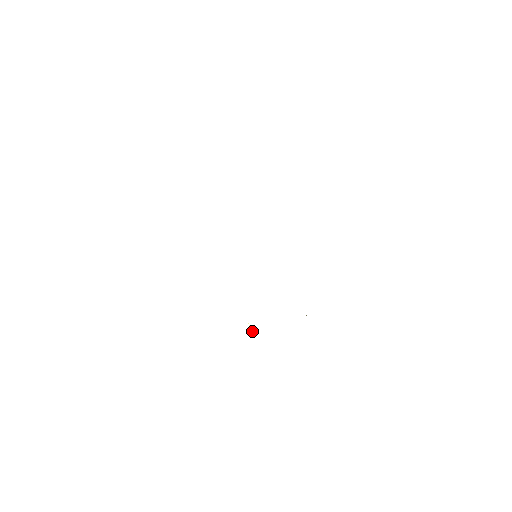
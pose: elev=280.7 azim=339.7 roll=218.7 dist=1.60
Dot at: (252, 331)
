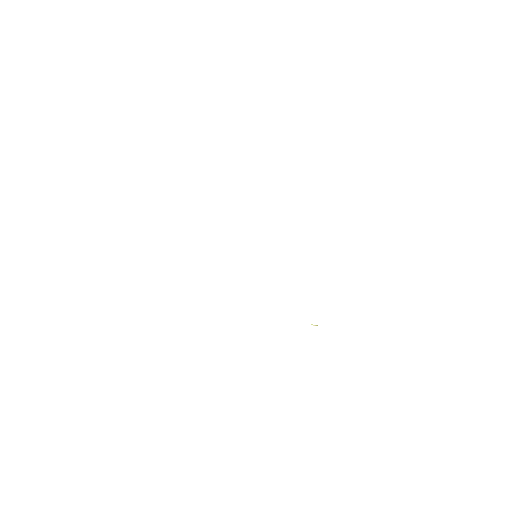
Dot at: occluded
